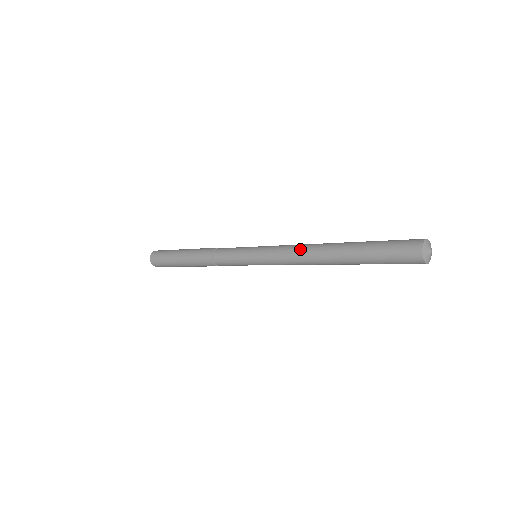
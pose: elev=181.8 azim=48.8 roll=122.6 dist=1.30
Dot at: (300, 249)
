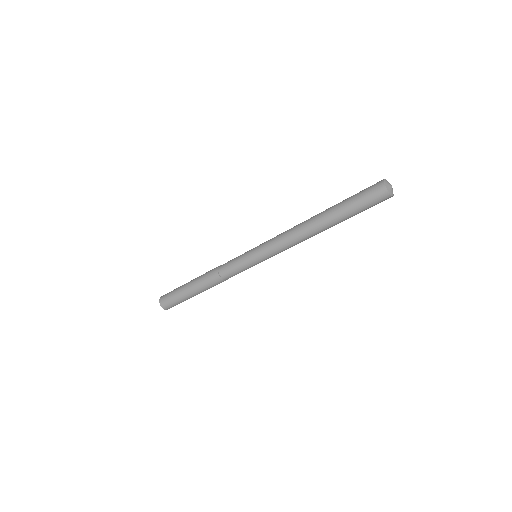
Dot at: (293, 234)
